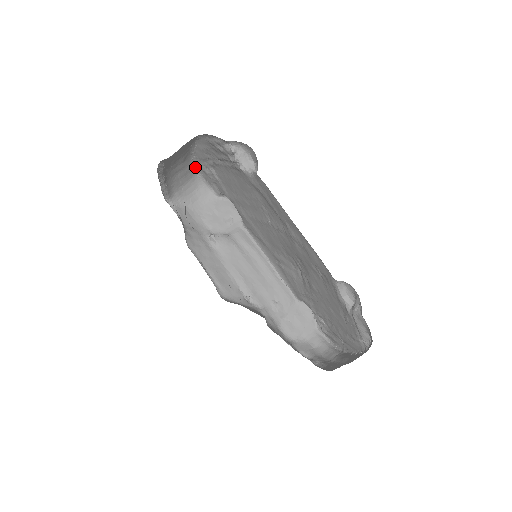
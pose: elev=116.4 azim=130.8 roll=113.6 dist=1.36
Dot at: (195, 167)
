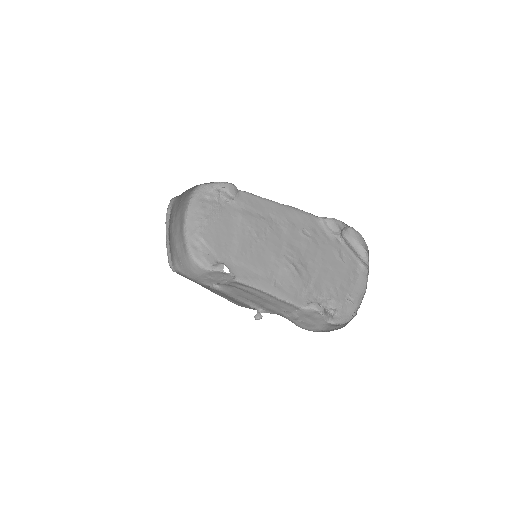
Dot at: (187, 246)
